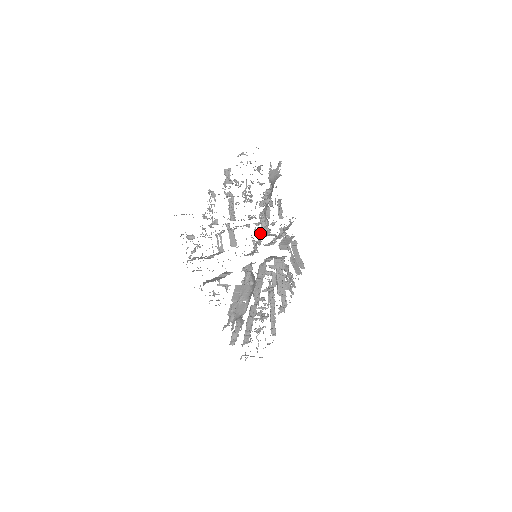
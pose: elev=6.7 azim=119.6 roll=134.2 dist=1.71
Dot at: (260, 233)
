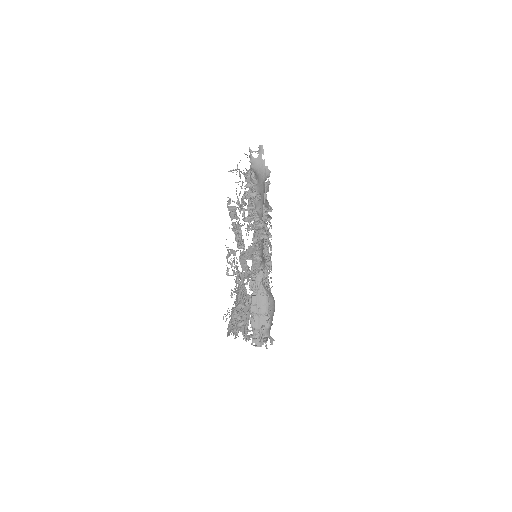
Dot at: occluded
